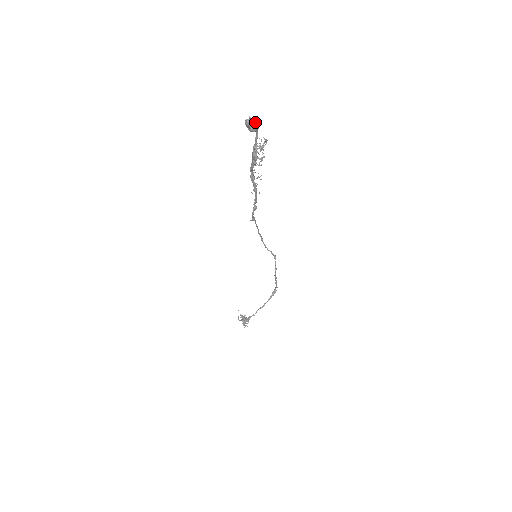
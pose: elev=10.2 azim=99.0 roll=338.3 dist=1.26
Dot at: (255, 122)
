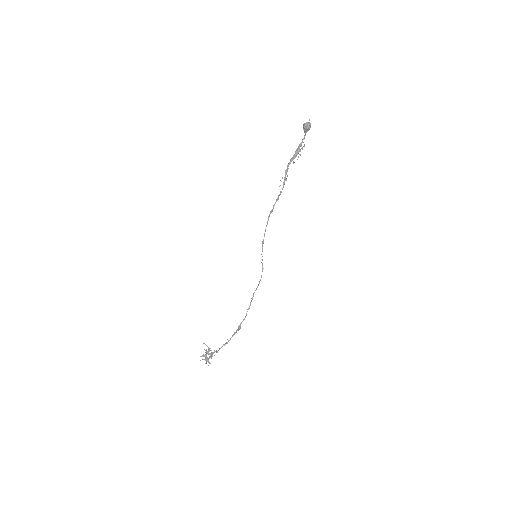
Dot at: (310, 124)
